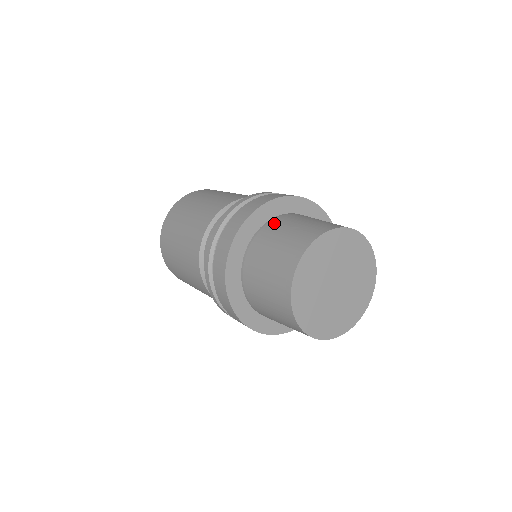
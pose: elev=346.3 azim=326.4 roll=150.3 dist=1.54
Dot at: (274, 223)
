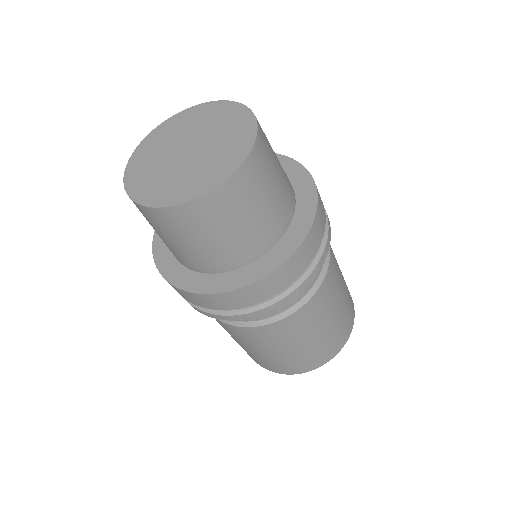
Dot at: occluded
